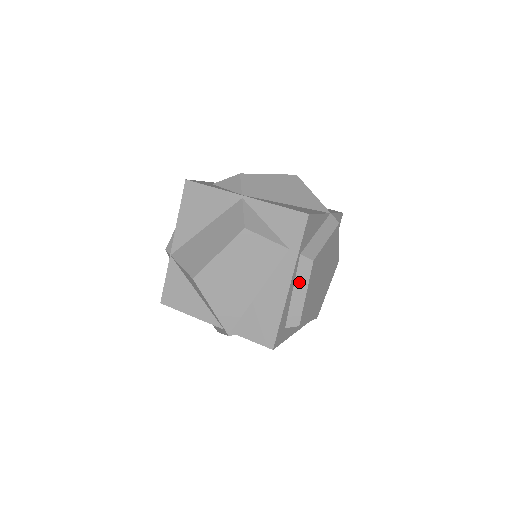
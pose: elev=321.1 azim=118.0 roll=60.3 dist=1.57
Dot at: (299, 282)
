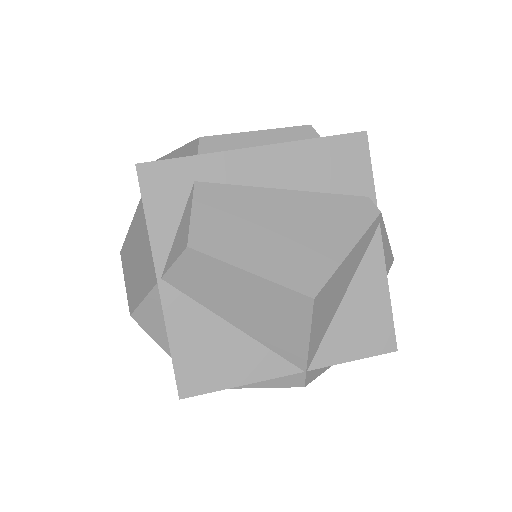
Dot at: occluded
